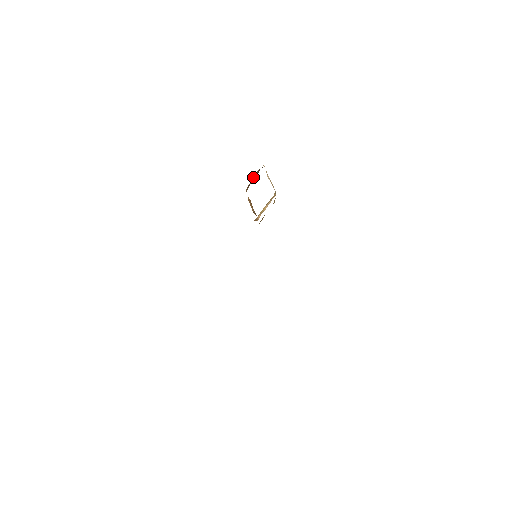
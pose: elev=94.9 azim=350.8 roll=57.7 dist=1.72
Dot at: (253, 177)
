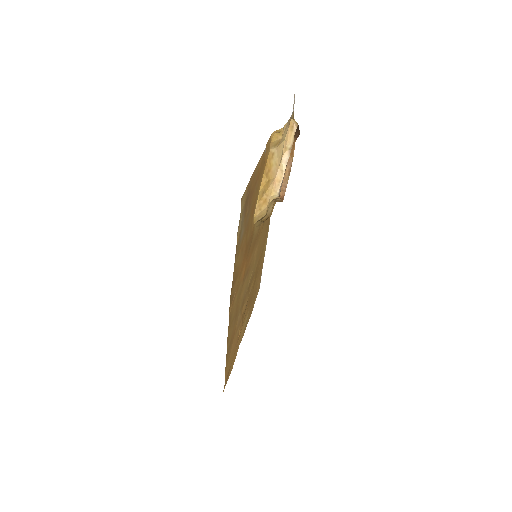
Dot at: occluded
